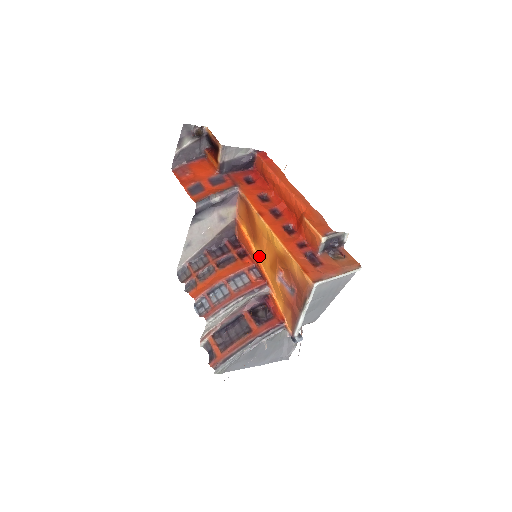
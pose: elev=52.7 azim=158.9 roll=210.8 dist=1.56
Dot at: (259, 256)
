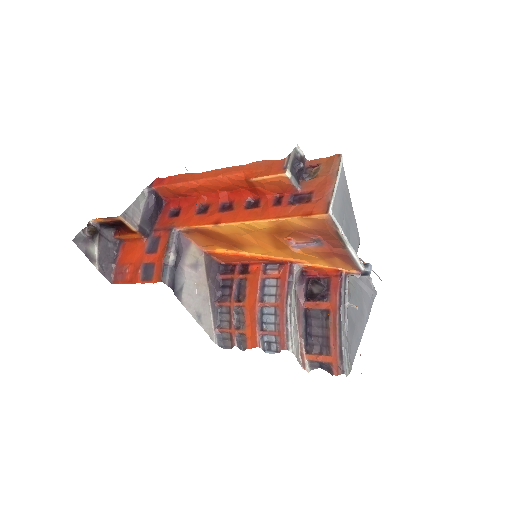
Dot at: (258, 253)
